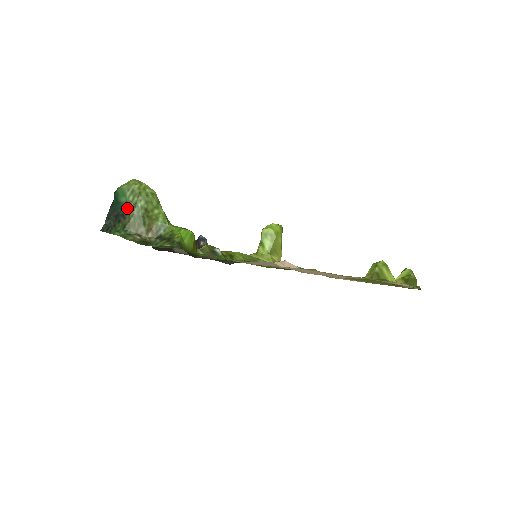
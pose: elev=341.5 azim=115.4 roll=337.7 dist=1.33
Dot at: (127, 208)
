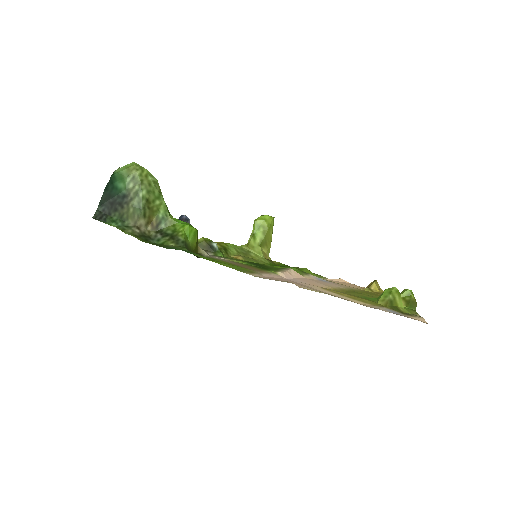
Dot at: (126, 196)
